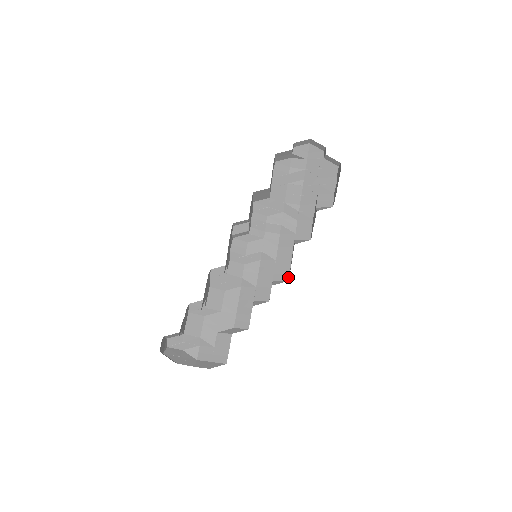
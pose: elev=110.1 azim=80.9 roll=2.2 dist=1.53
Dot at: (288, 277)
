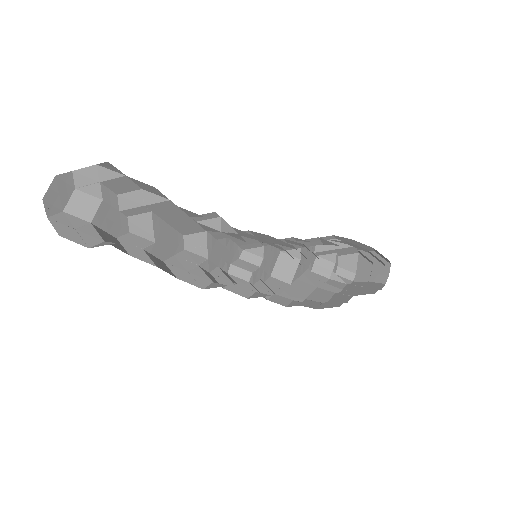
Dot at: occluded
